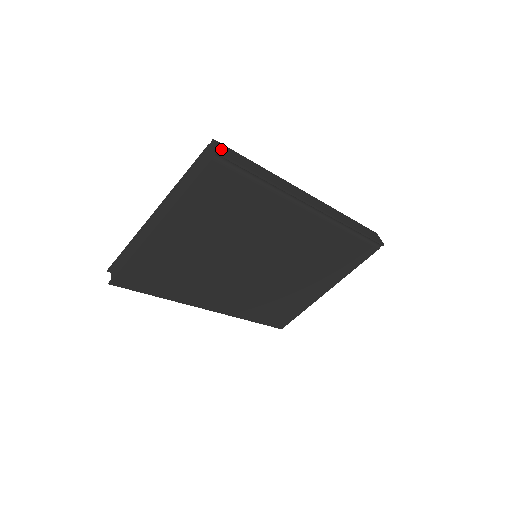
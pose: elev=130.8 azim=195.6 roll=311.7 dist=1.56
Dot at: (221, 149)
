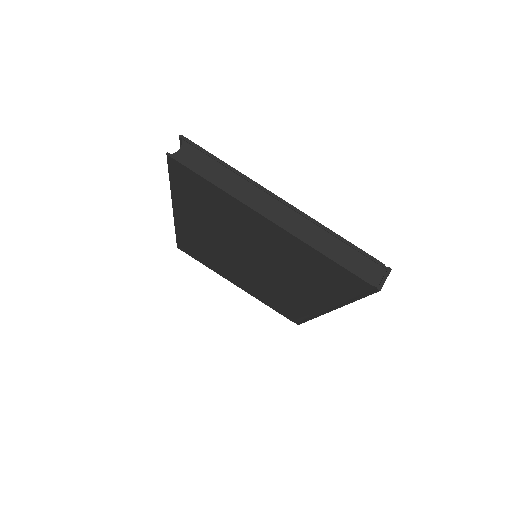
Dot at: (382, 283)
